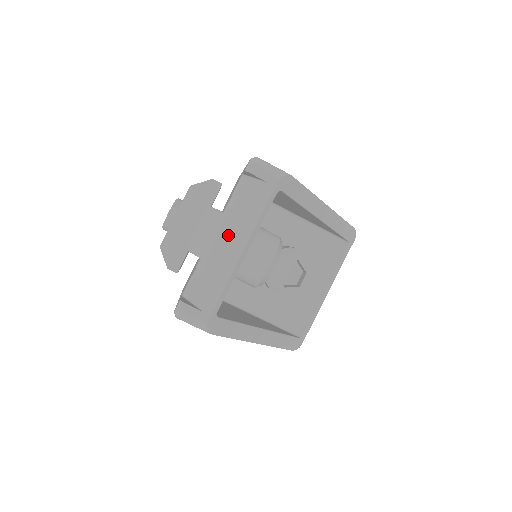
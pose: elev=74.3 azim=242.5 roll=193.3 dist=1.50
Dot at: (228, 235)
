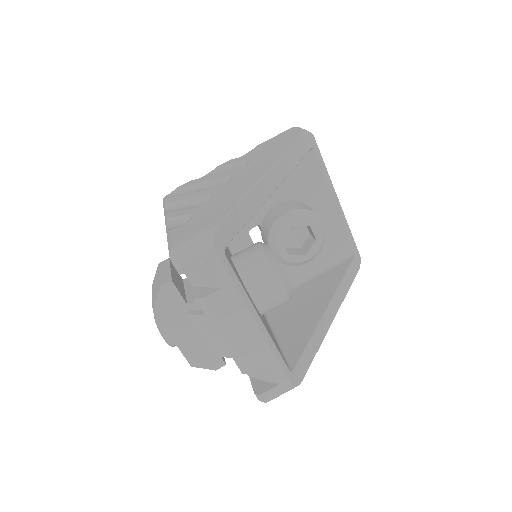
Dot at: (231, 328)
